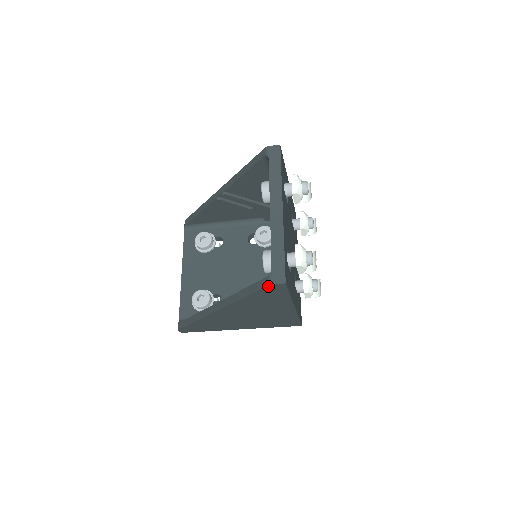
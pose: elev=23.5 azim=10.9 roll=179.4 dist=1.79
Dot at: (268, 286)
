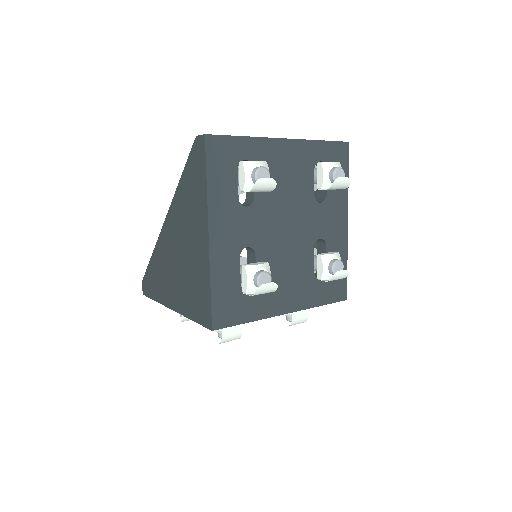
Dot at: (195, 143)
